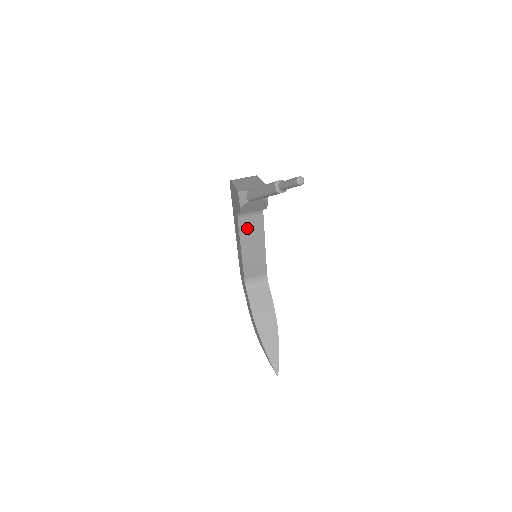
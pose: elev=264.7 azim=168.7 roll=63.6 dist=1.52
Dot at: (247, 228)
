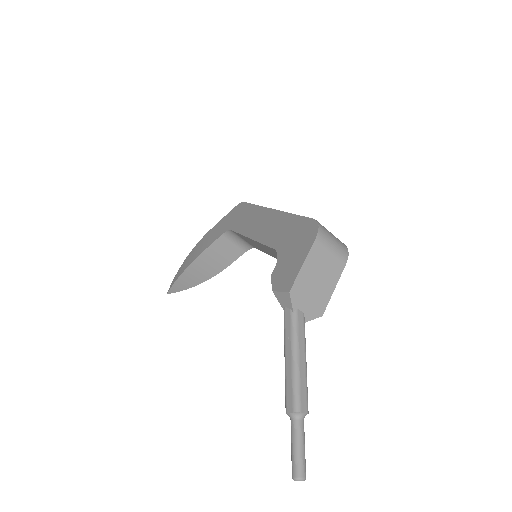
Dot at: (275, 252)
